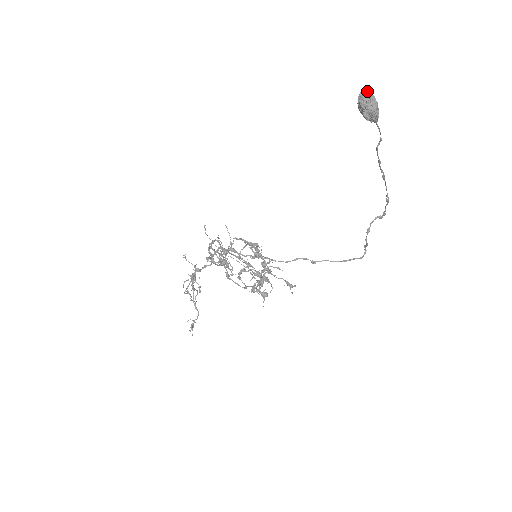
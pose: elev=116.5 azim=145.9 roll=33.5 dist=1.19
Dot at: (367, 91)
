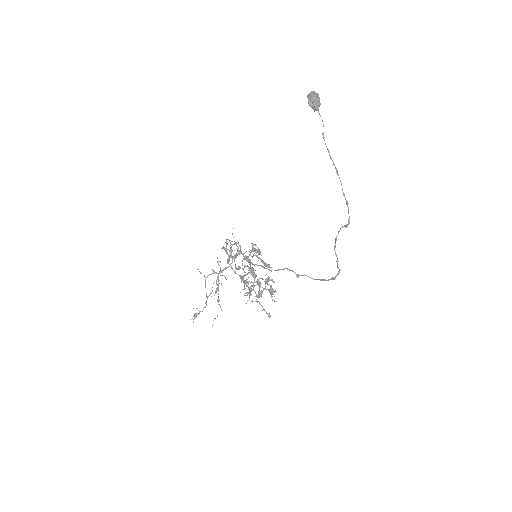
Dot at: (314, 91)
